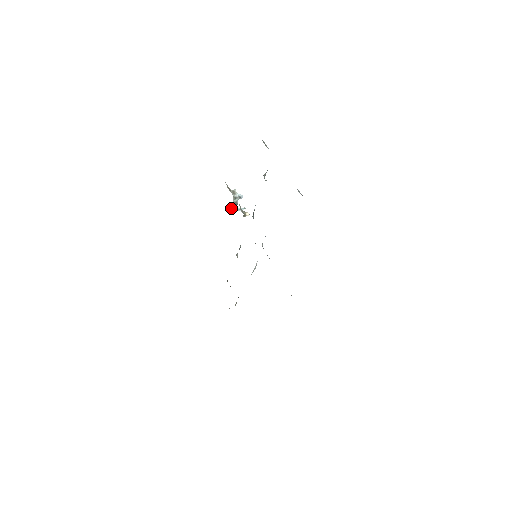
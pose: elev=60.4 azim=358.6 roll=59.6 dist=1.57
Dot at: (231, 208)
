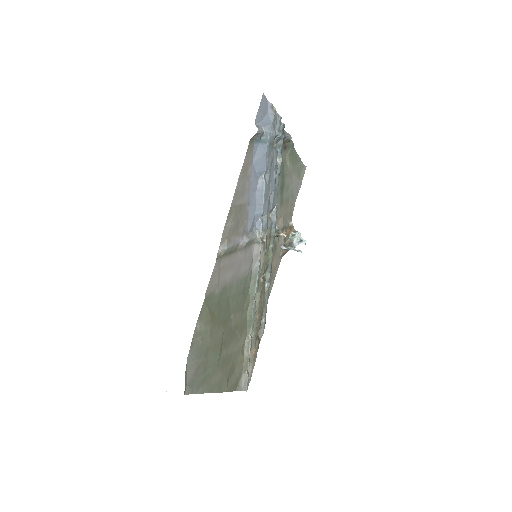
Dot at: (284, 243)
